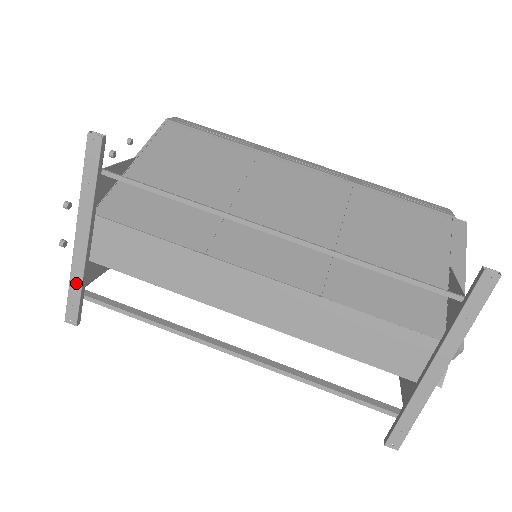
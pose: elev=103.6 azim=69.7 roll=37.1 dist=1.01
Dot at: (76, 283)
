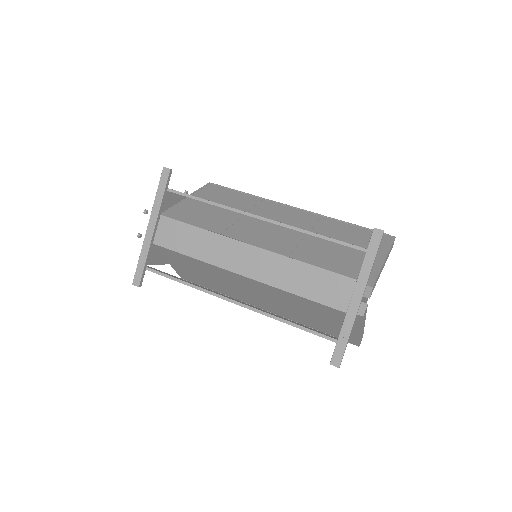
Dot at: (143, 257)
